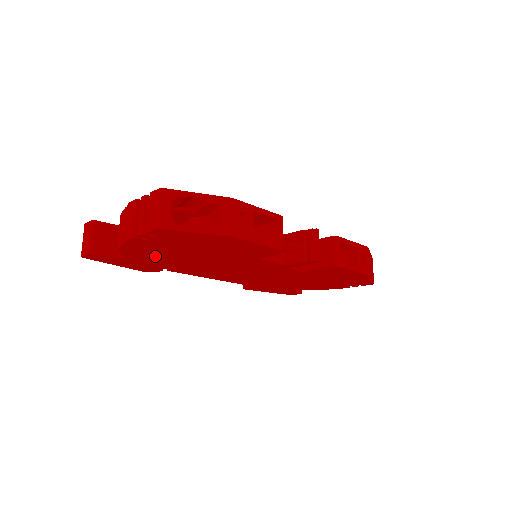
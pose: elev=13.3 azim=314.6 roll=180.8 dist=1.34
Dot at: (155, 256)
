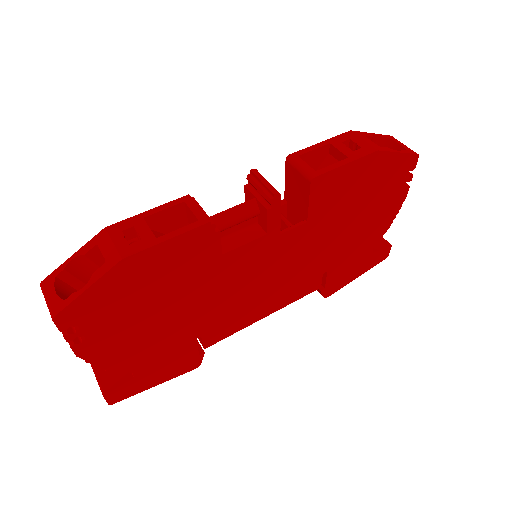
Dot at: (148, 346)
